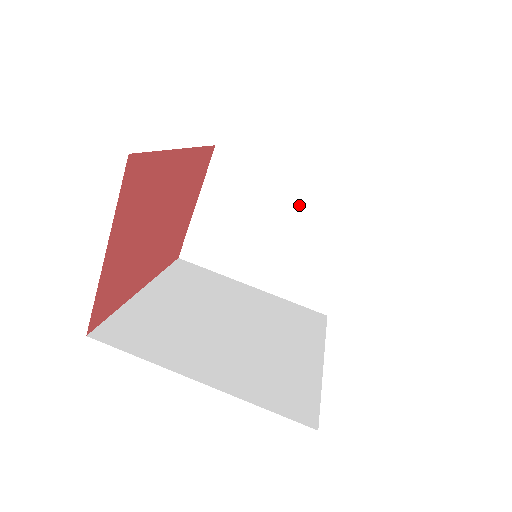
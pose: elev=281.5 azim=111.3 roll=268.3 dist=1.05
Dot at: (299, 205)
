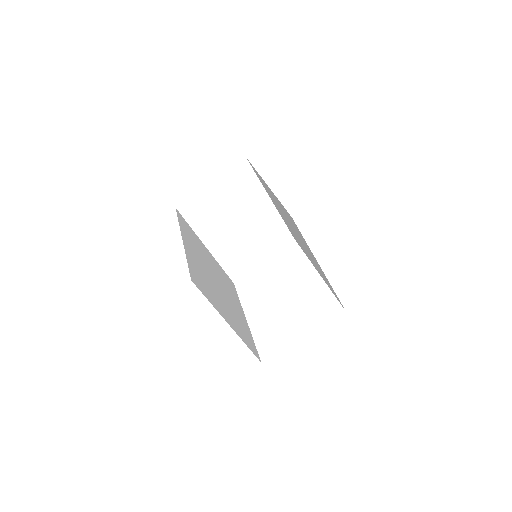
Dot at: (263, 219)
